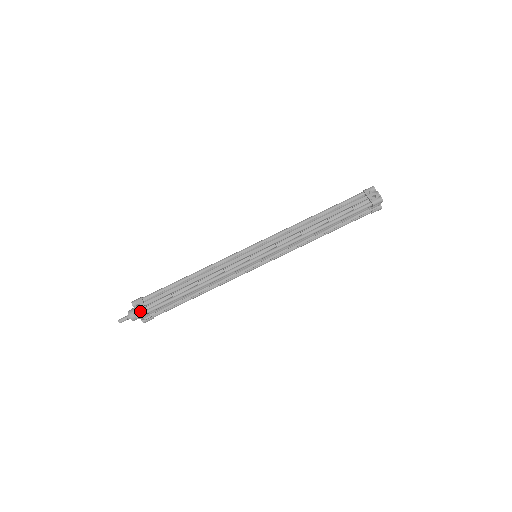
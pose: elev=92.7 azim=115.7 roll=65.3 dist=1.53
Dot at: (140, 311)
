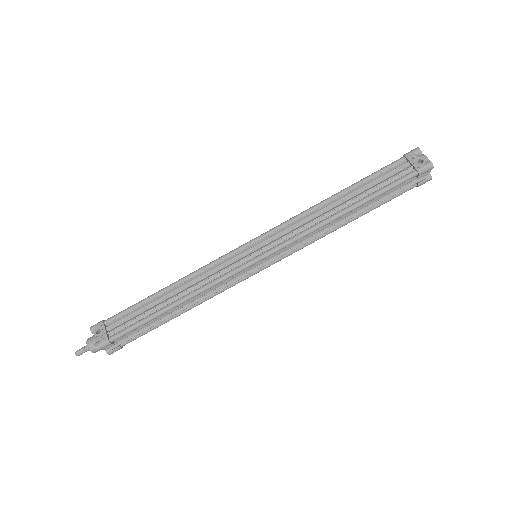
Dot at: (100, 340)
